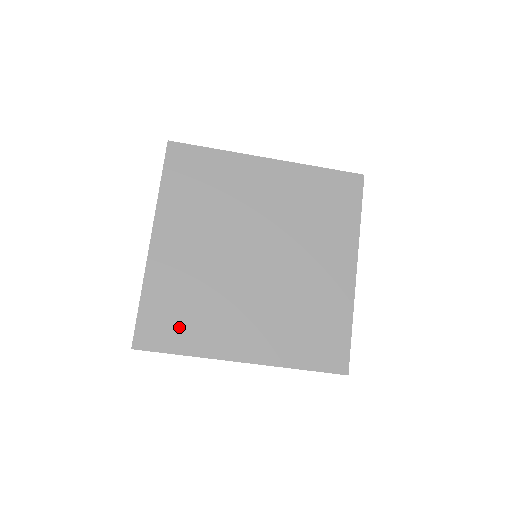
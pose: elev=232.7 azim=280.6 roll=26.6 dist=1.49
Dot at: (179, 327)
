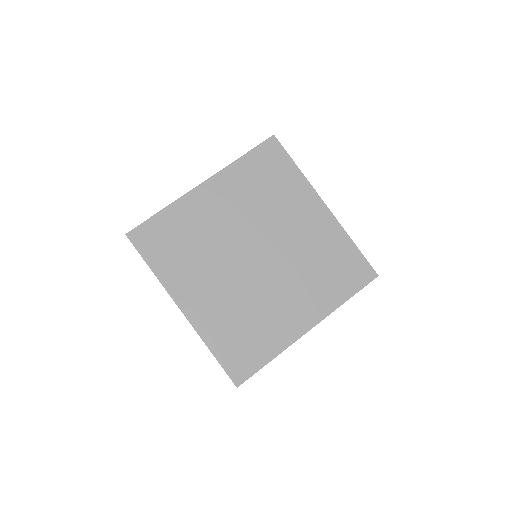
Dot at: (166, 250)
